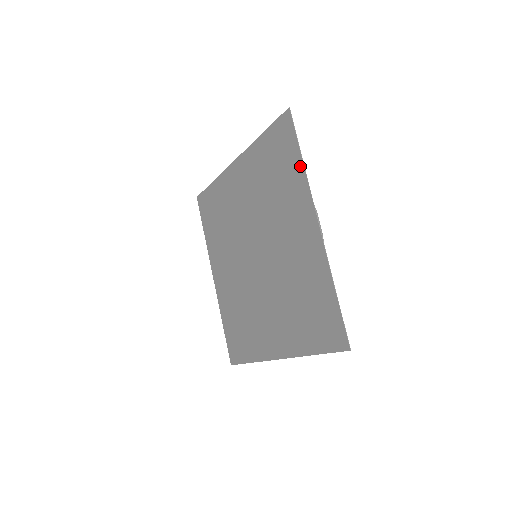
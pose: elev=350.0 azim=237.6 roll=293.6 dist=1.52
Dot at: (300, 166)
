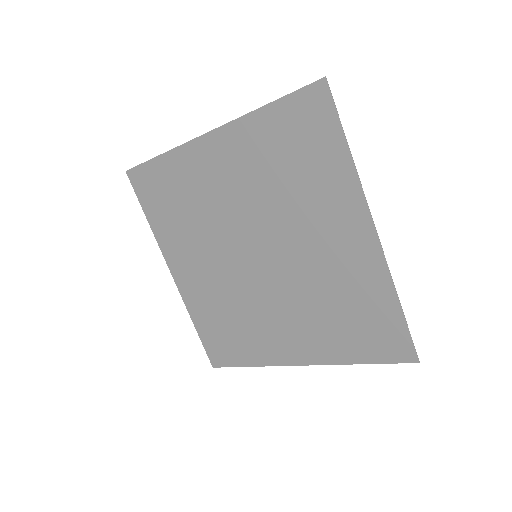
Dot at: (345, 159)
